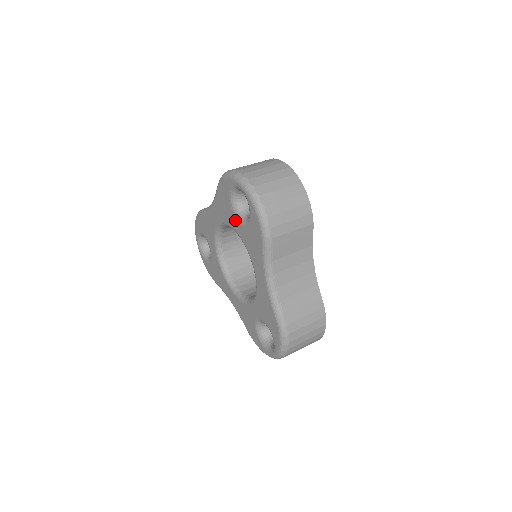
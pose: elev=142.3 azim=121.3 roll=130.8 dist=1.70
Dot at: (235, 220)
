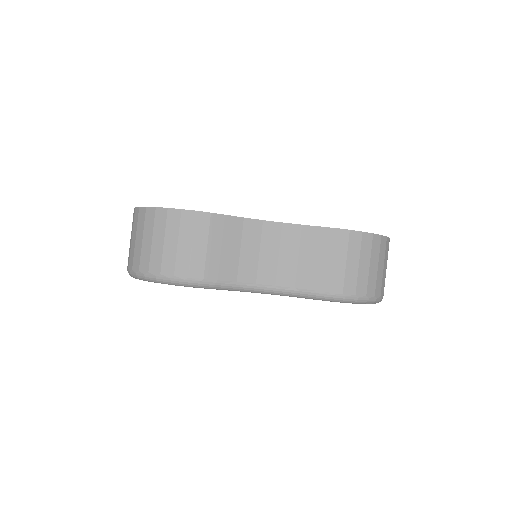
Dot at: occluded
